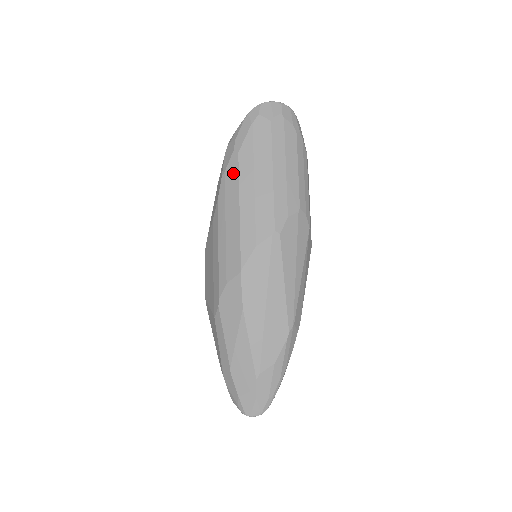
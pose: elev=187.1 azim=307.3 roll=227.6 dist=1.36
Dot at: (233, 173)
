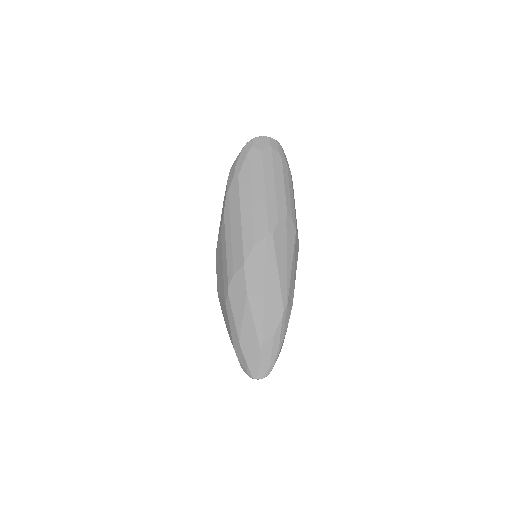
Dot at: (235, 191)
